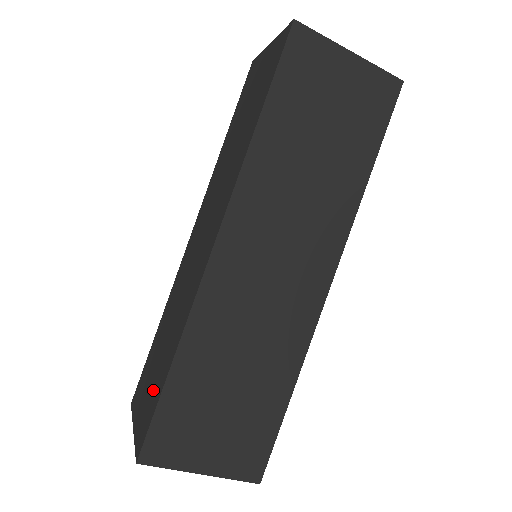
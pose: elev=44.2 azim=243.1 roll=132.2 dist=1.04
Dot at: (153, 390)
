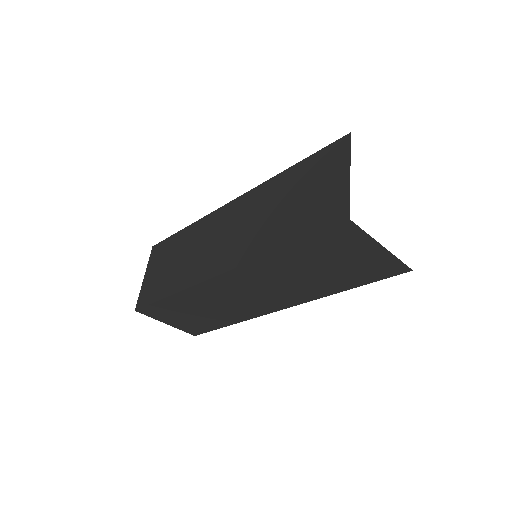
Dot at: (158, 283)
